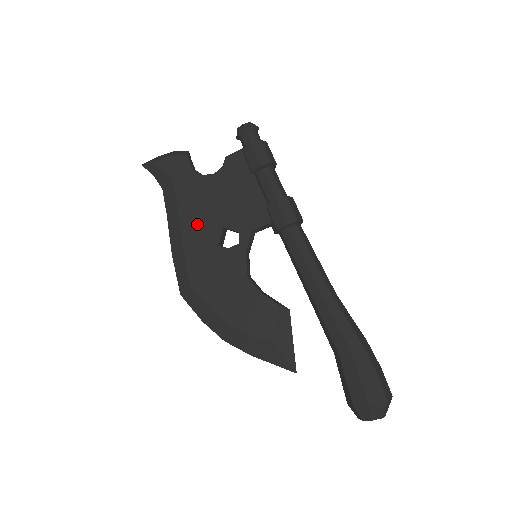
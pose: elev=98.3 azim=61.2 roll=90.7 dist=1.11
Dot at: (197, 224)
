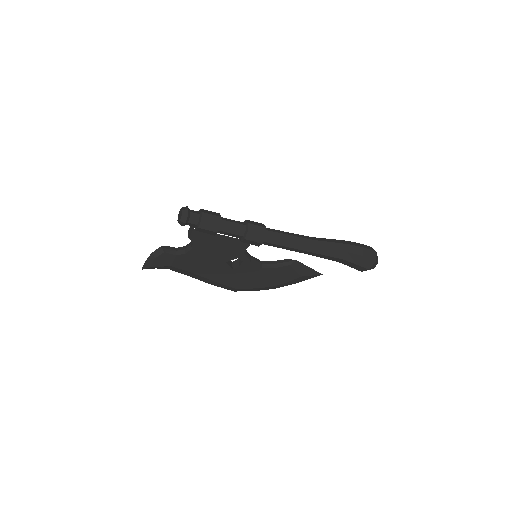
Dot at: (210, 270)
